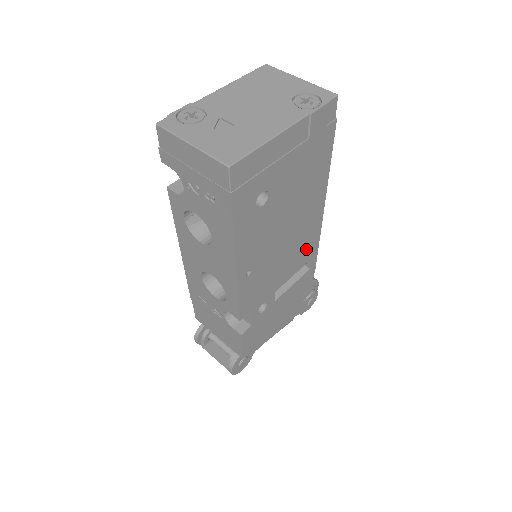
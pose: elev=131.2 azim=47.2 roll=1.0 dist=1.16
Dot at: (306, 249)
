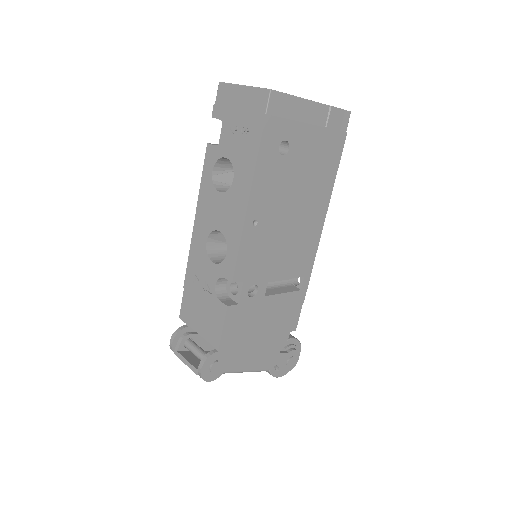
Dot at: (303, 257)
